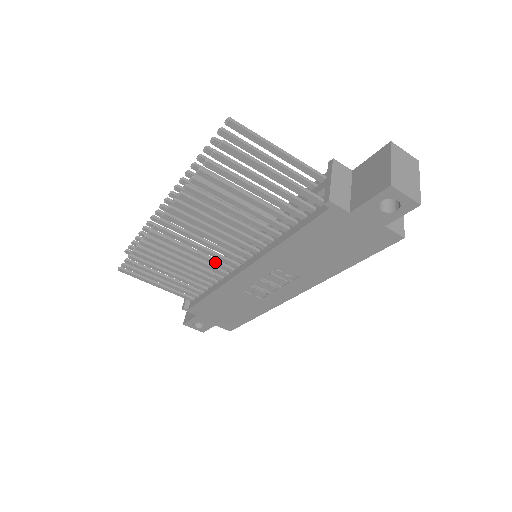
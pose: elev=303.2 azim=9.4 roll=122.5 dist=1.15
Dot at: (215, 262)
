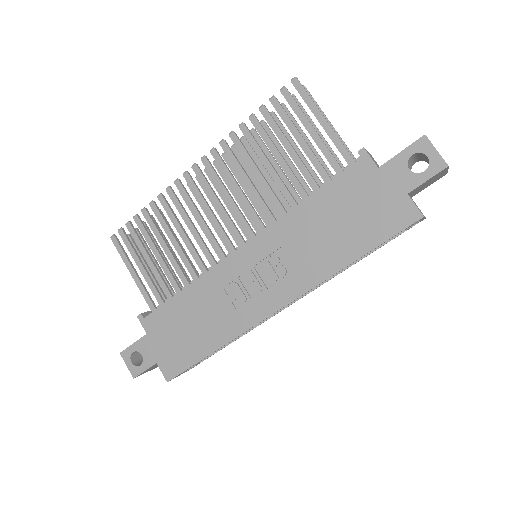
Dot at: (215, 240)
